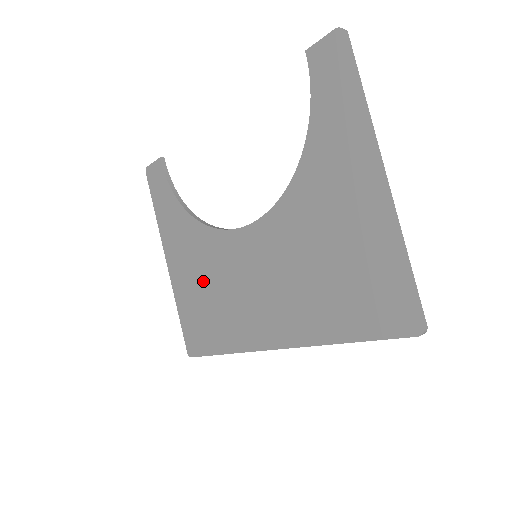
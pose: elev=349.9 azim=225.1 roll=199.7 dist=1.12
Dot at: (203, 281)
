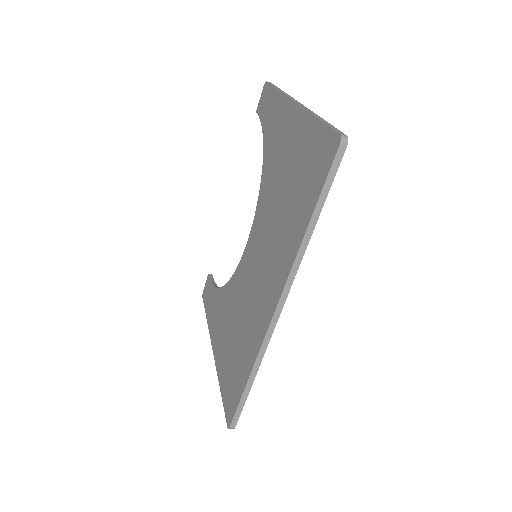
Dot at: (231, 328)
